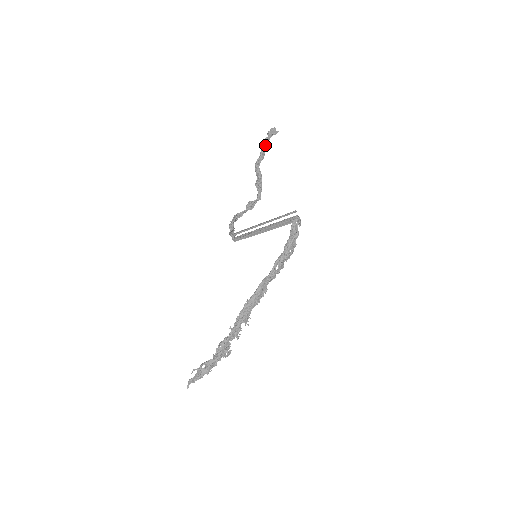
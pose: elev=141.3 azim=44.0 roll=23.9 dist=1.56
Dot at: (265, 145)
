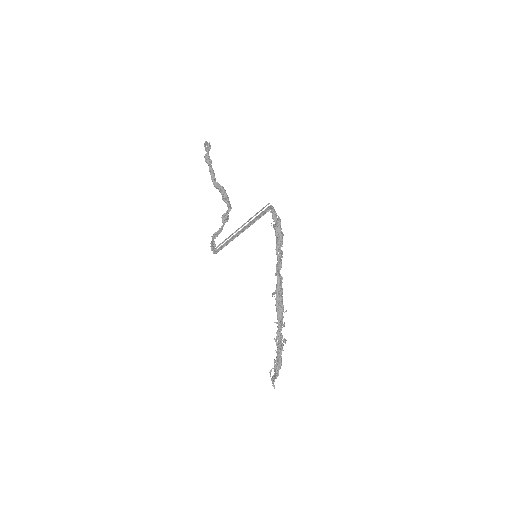
Dot at: (209, 161)
